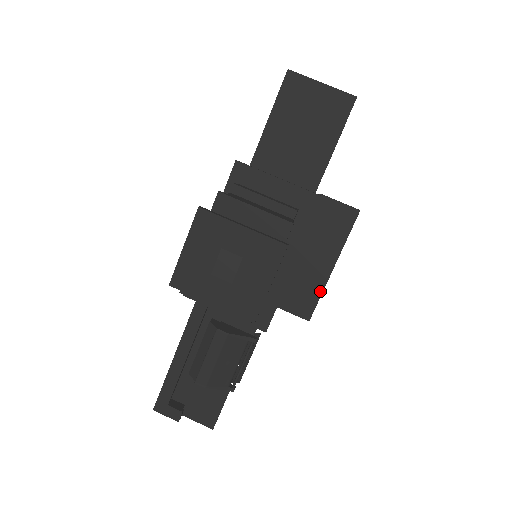
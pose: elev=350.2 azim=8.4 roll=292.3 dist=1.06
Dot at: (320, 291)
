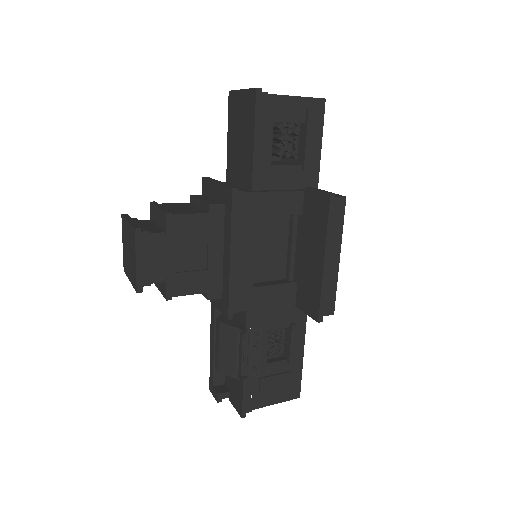
Dot at: (320, 288)
